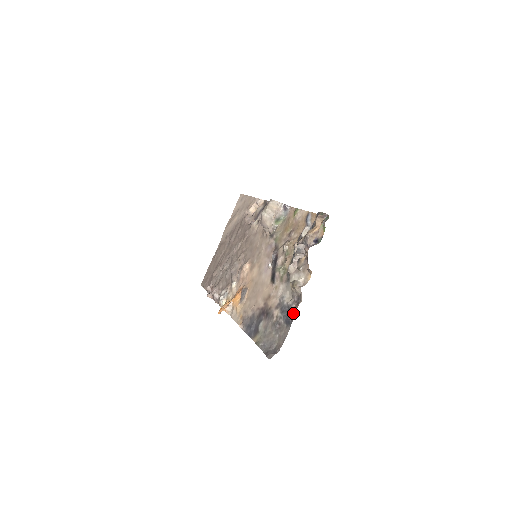
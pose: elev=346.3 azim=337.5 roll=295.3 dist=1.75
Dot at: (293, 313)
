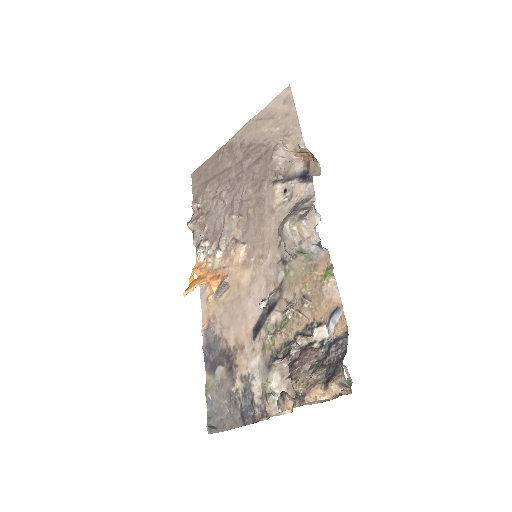
Dot at: (253, 415)
